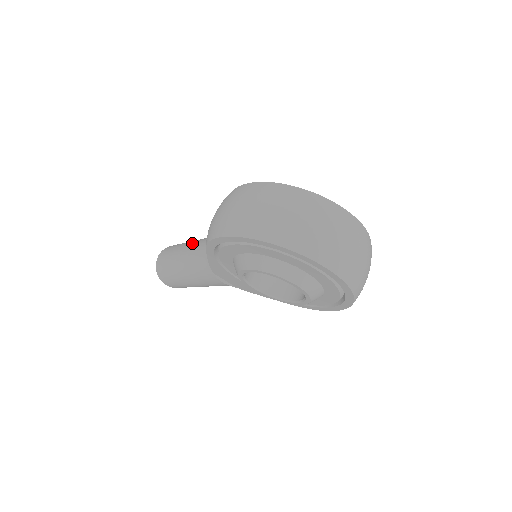
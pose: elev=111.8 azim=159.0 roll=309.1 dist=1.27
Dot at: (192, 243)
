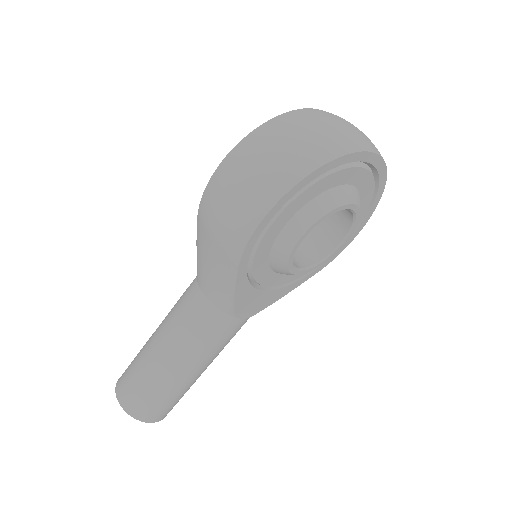
Dot at: (160, 332)
